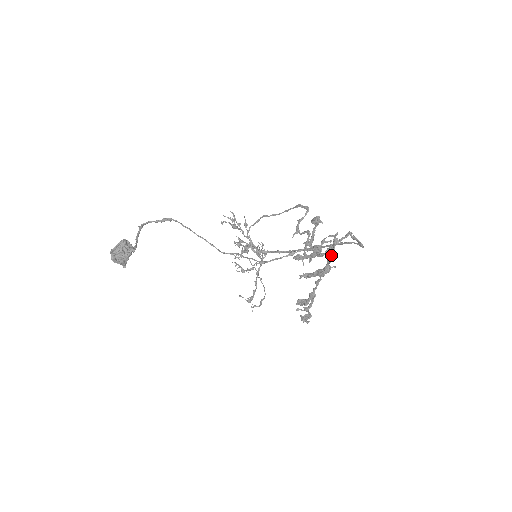
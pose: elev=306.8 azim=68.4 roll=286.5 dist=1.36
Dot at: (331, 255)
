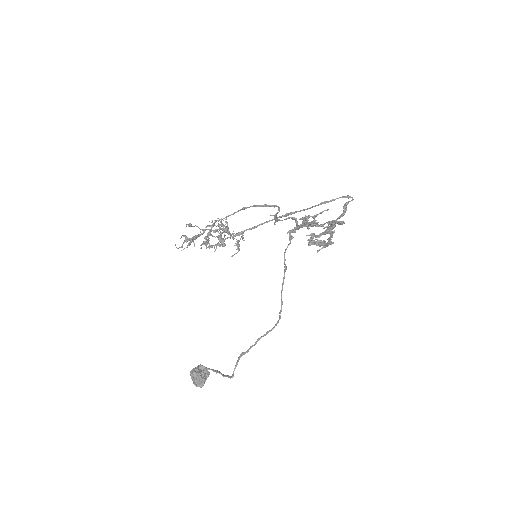
Dot at: (334, 223)
